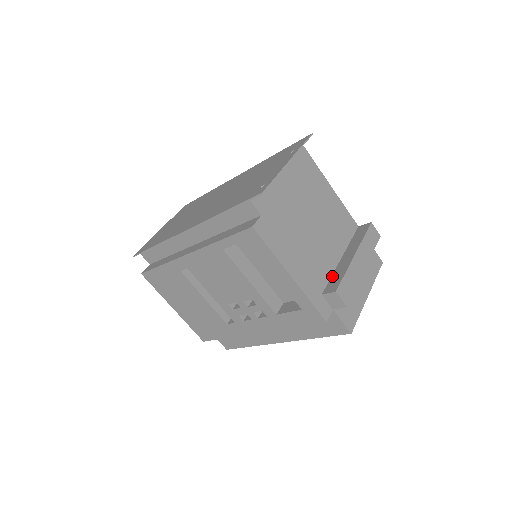
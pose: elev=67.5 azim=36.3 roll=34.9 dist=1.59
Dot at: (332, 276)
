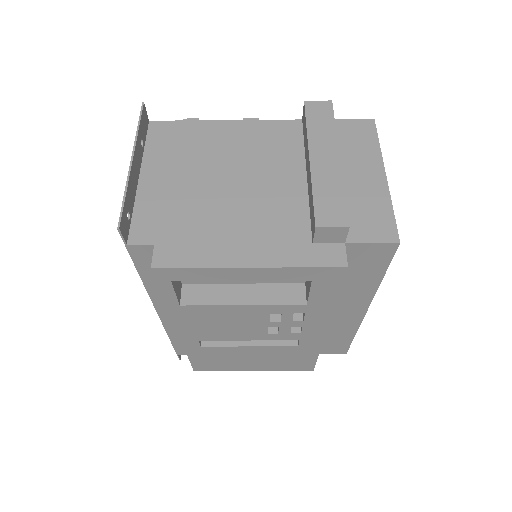
Dot at: (309, 209)
